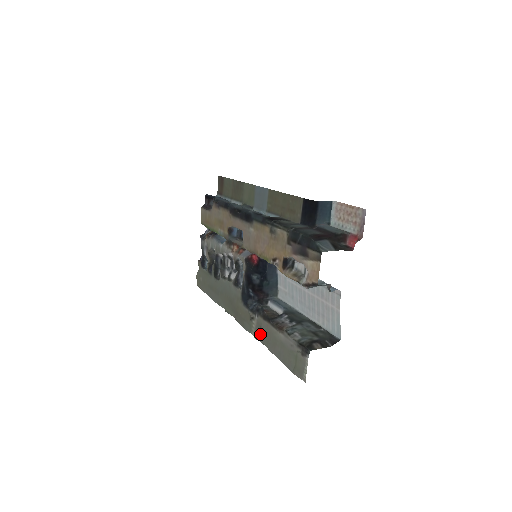
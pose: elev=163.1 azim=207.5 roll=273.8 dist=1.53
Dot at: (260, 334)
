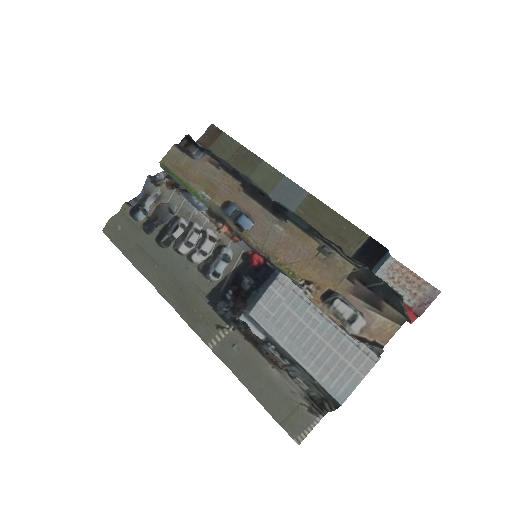
Dot at: (228, 353)
